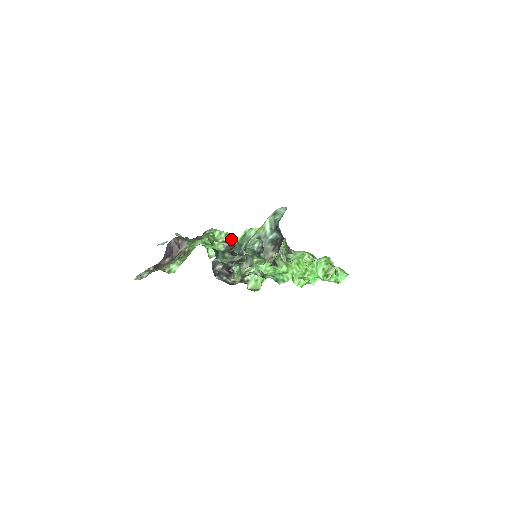
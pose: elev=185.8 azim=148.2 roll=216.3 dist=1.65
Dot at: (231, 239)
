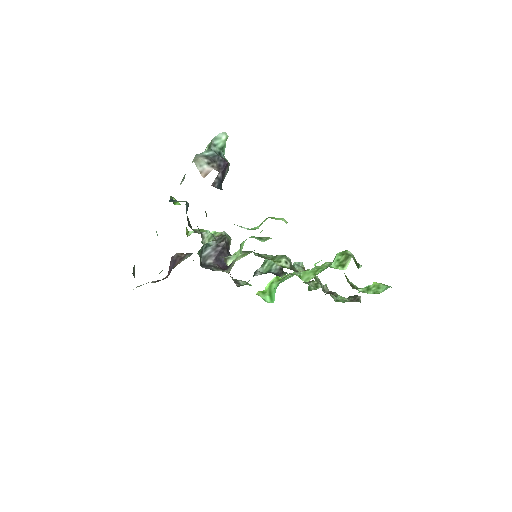
Dot at: (223, 234)
